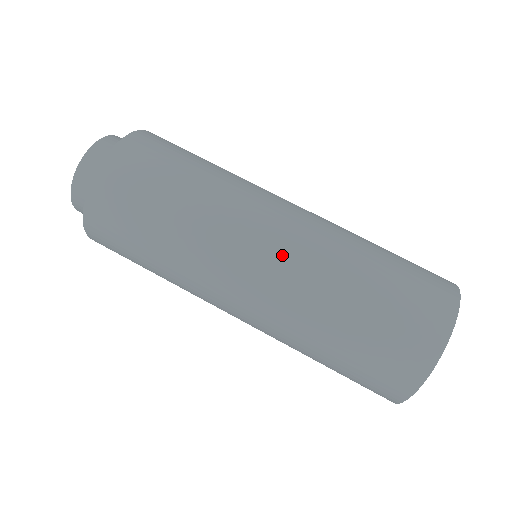
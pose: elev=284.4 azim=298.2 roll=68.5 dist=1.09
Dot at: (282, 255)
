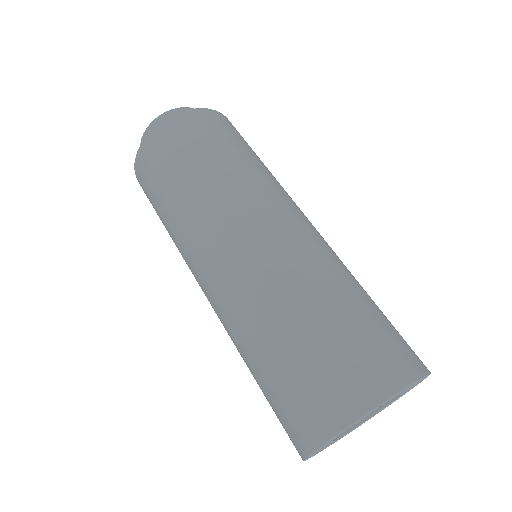
Dot at: (243, 261)
